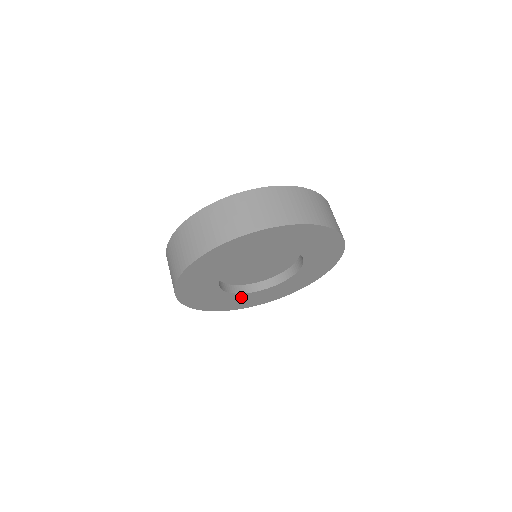
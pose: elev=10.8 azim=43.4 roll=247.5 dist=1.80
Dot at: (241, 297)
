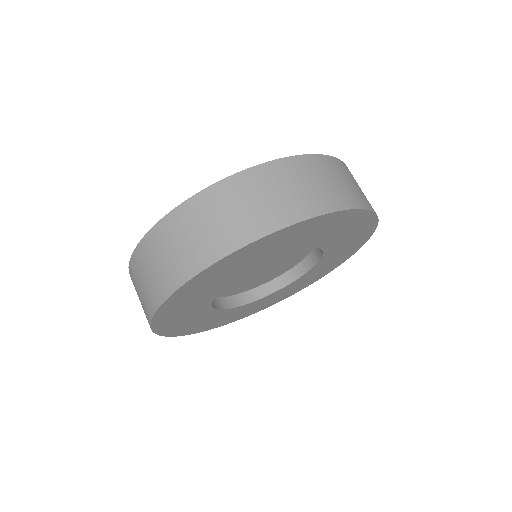
Dot at: (262, 300)
